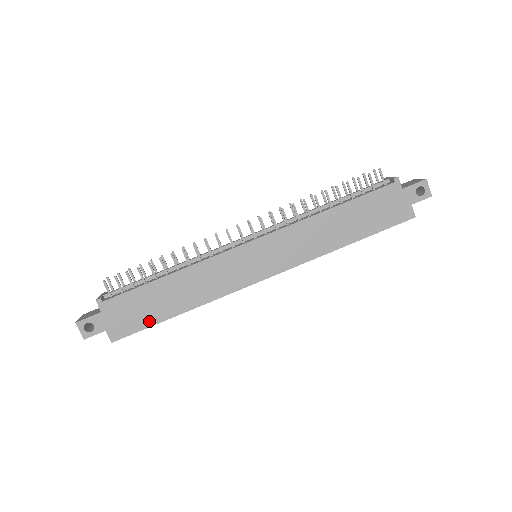
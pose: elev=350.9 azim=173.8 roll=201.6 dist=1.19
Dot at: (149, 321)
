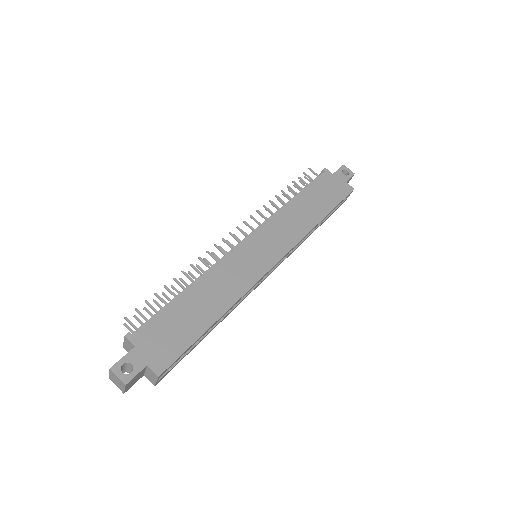
Dot at: (189, 338)
